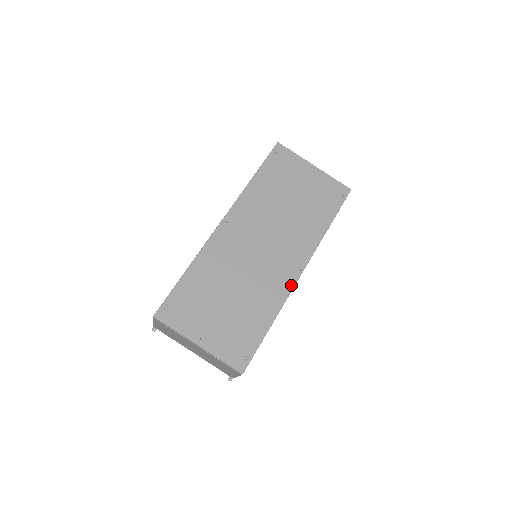
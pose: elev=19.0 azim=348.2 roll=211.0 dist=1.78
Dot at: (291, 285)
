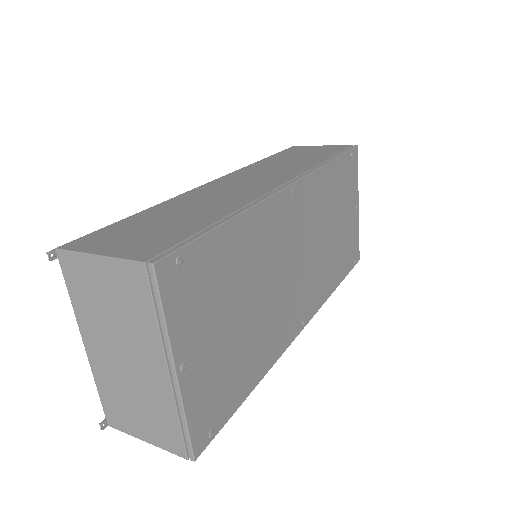
Dot at: (291, 339)
